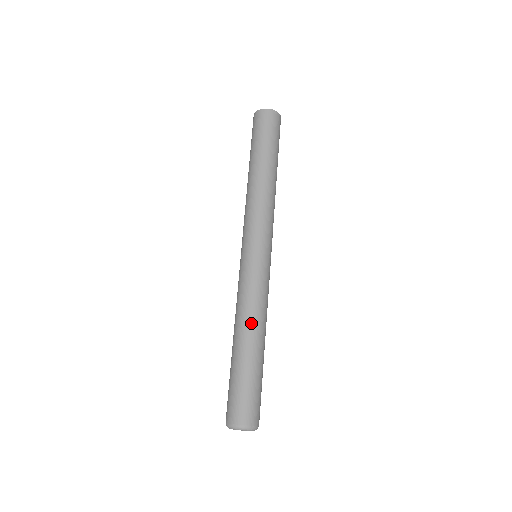
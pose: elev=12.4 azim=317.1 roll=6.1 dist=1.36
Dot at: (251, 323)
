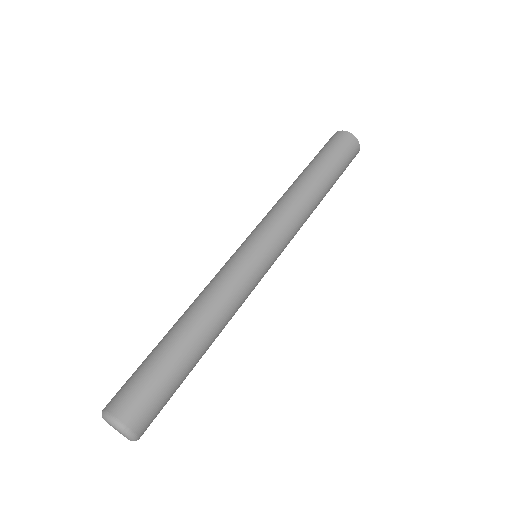
Dot at: (204, 312)
